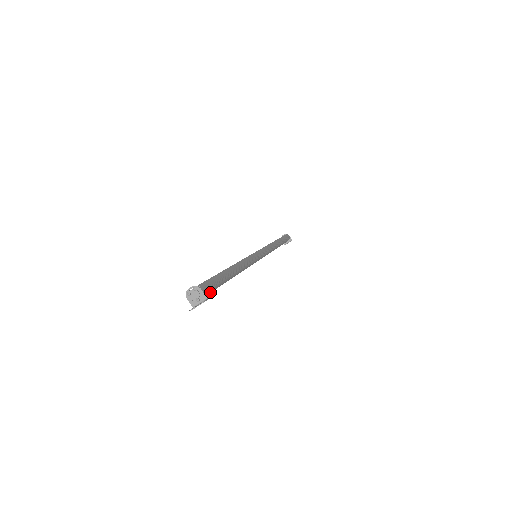
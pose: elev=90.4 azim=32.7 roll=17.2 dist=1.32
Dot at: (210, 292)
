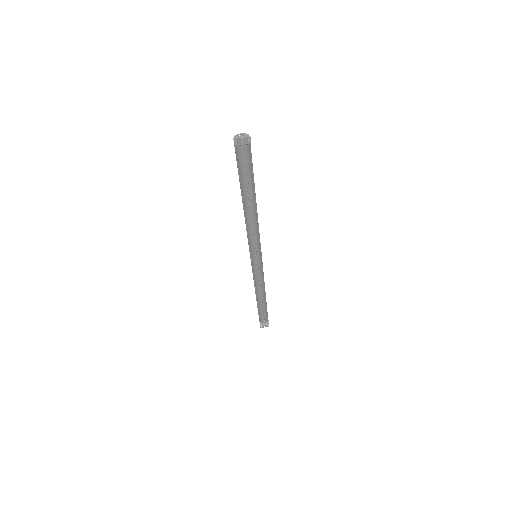
Dot at: (247, 159)
